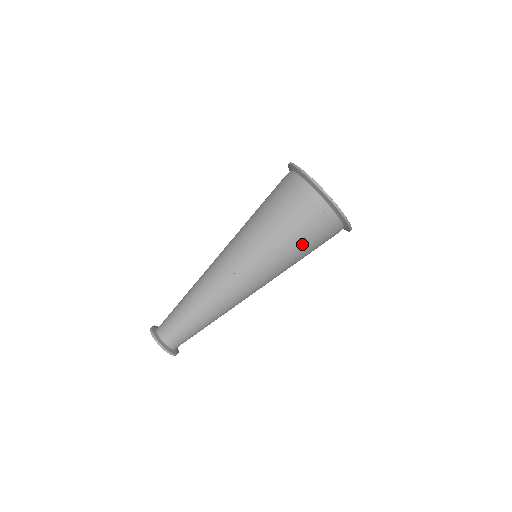
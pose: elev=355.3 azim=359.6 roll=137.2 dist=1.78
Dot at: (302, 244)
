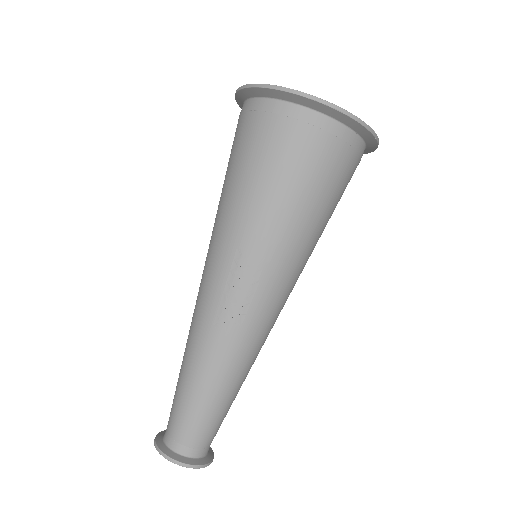
Dot at: (312, 198)
